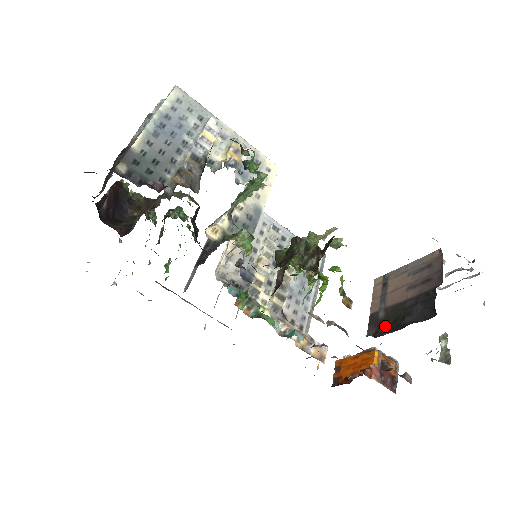
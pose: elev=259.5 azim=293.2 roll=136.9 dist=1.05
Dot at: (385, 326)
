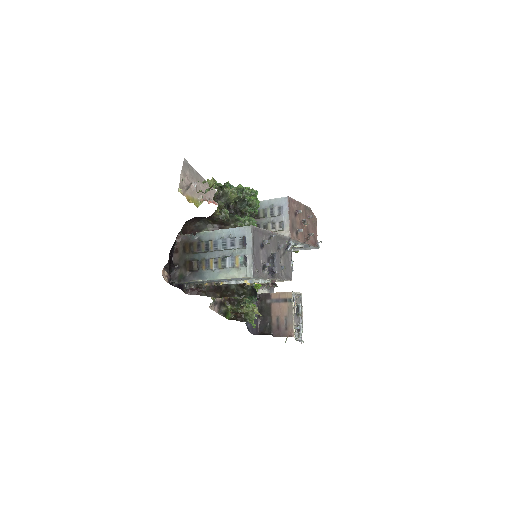
Dot at: (261, 305)
